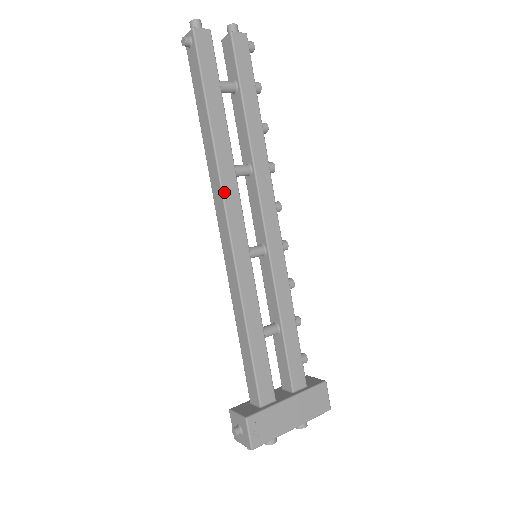
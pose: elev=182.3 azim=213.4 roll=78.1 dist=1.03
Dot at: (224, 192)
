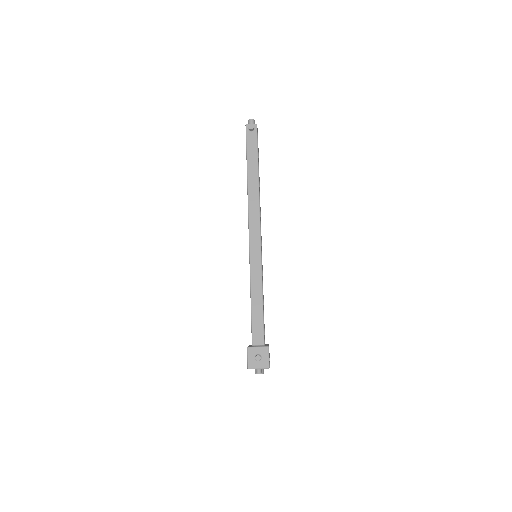
Dot at: occluded
